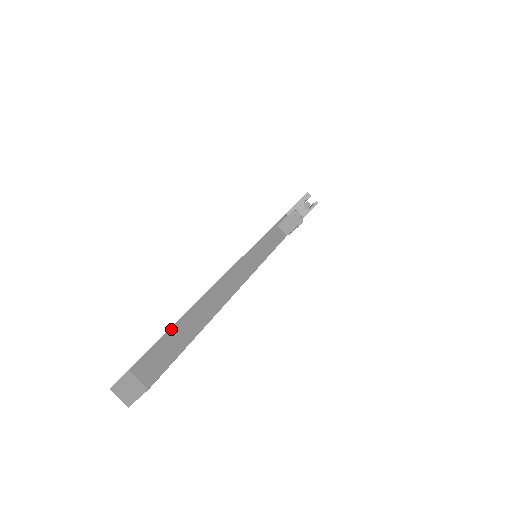
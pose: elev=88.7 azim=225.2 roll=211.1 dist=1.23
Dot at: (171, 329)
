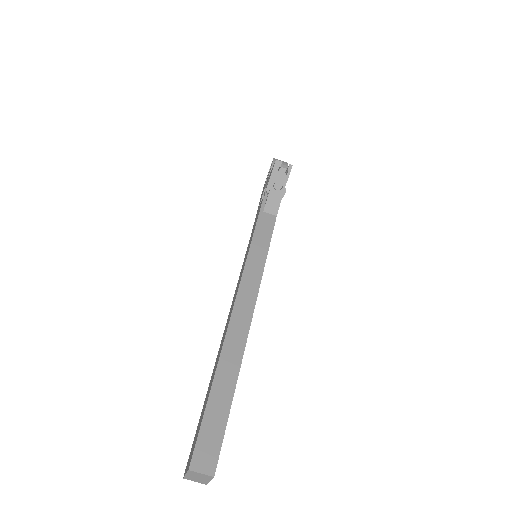
Dot at: (208, 402)
